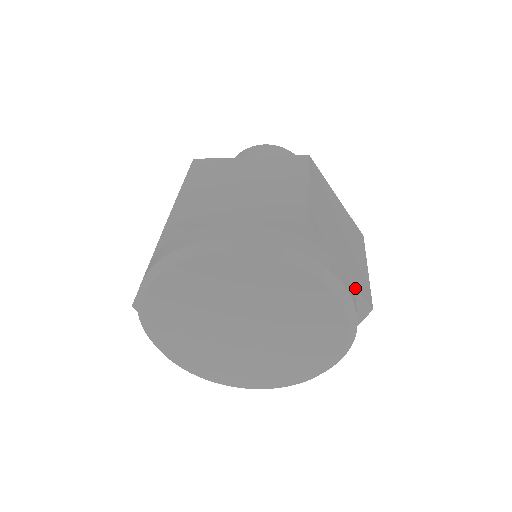
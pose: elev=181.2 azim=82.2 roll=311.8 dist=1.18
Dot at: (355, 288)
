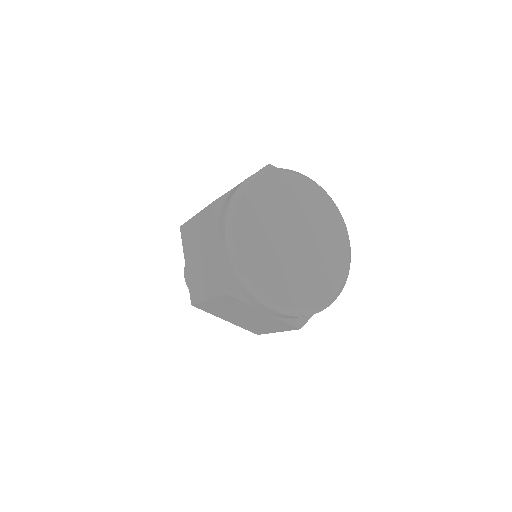
Dot at: occluded
